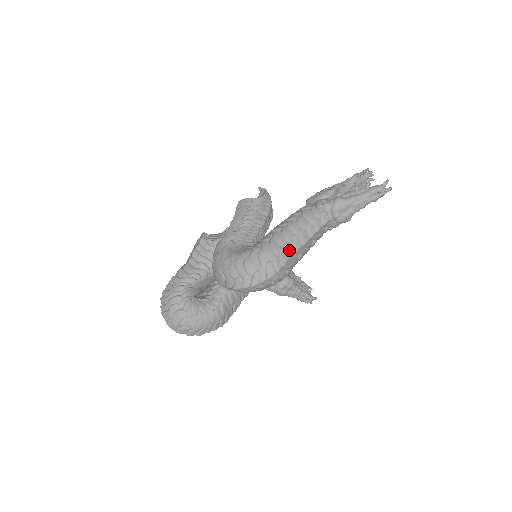
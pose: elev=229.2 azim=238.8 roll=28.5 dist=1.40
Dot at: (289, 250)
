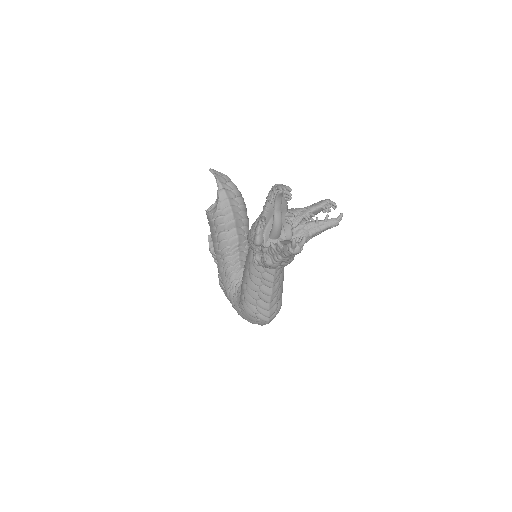
Dot at: (264, 306)
